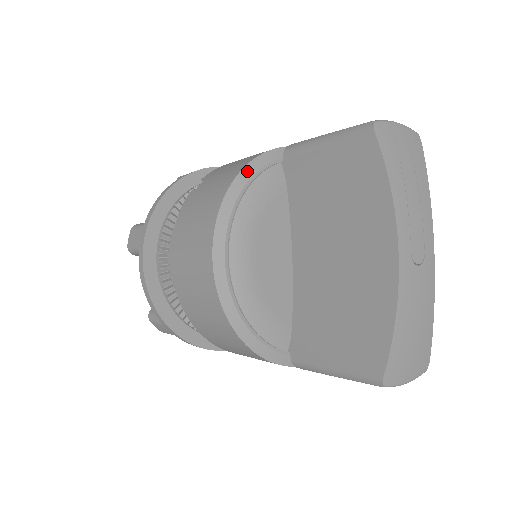
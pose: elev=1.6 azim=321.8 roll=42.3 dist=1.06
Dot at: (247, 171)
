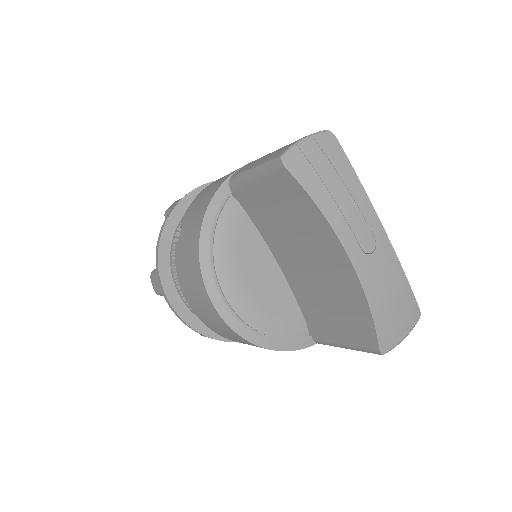
Dot at: (207, 221)
